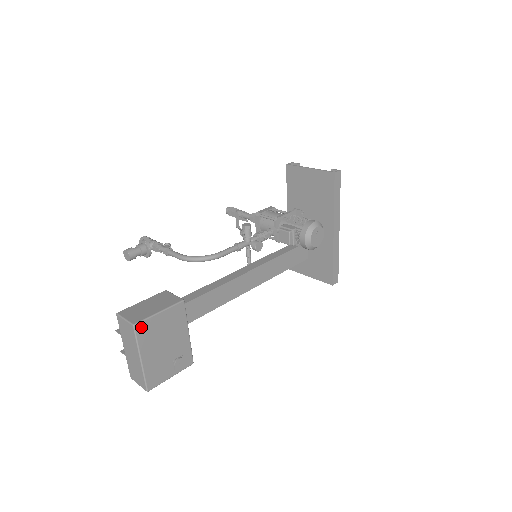
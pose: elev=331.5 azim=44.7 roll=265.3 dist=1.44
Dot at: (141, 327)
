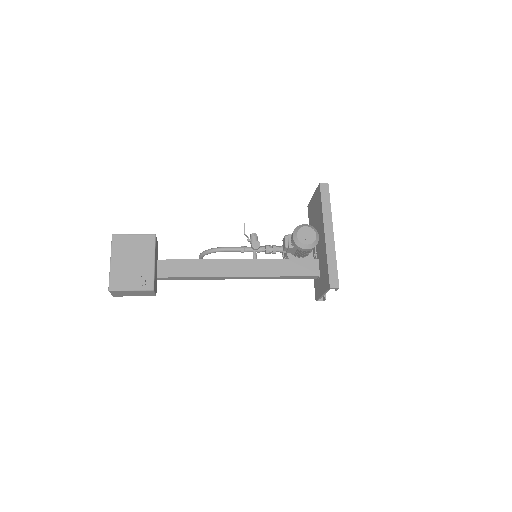
Dot at: (117, 238)
